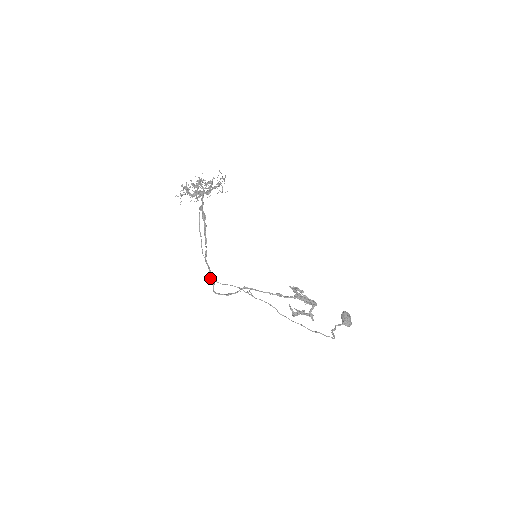
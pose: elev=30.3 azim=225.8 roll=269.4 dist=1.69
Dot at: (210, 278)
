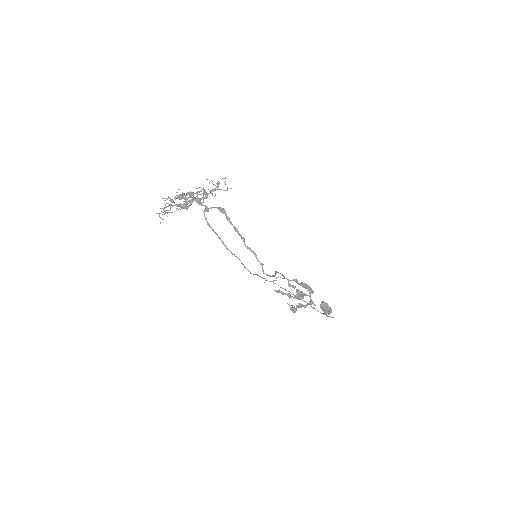
Dot at: (257, 260)
